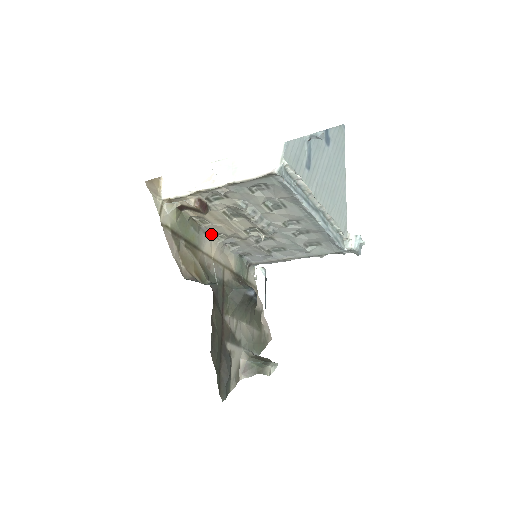
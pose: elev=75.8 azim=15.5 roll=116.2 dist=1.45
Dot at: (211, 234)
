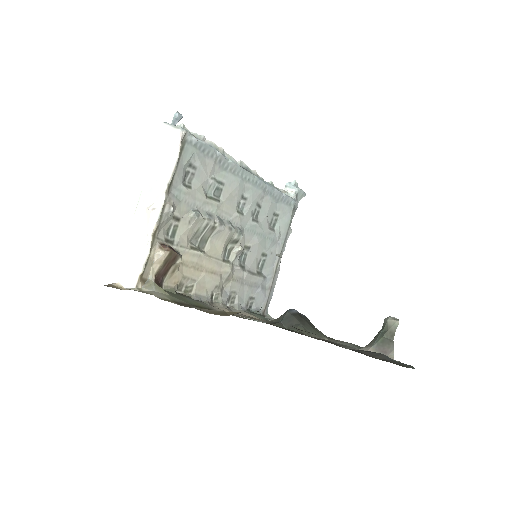
Dot at: (207, 301)
